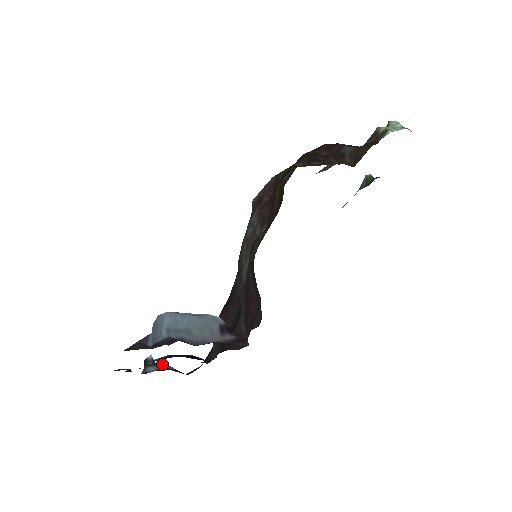
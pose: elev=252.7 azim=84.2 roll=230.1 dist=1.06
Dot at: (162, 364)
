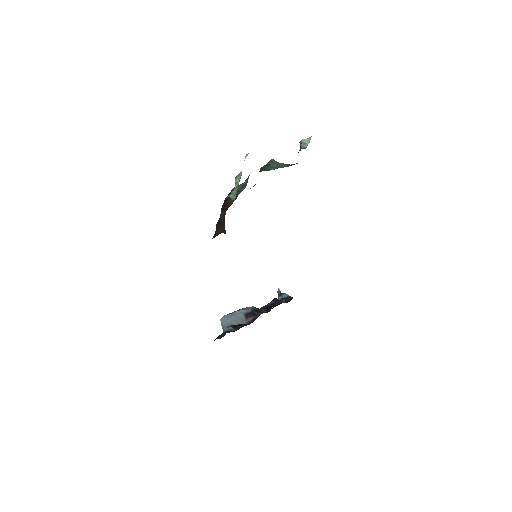
Dot at: (283, 294)
